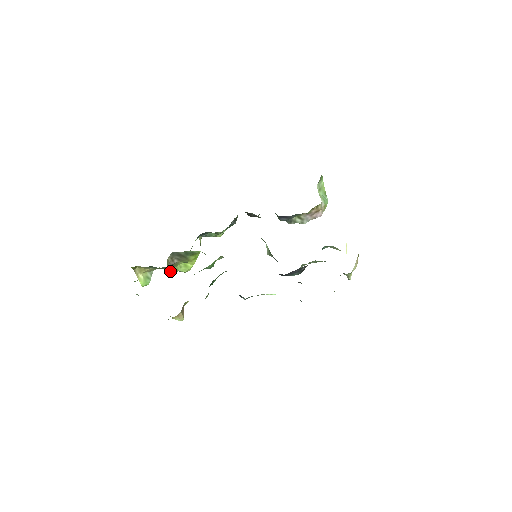
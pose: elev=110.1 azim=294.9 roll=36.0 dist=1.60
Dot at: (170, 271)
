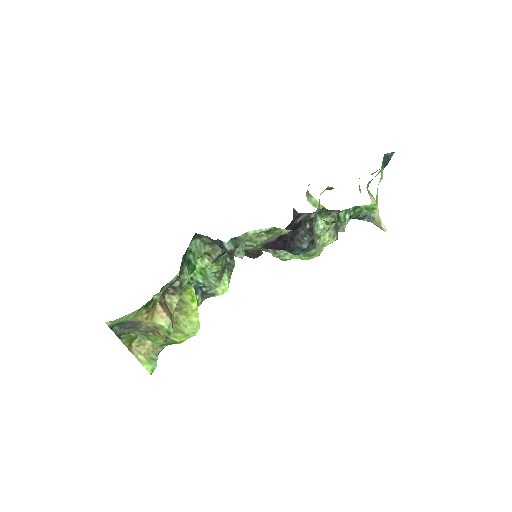
Dot at: (176, 338)
